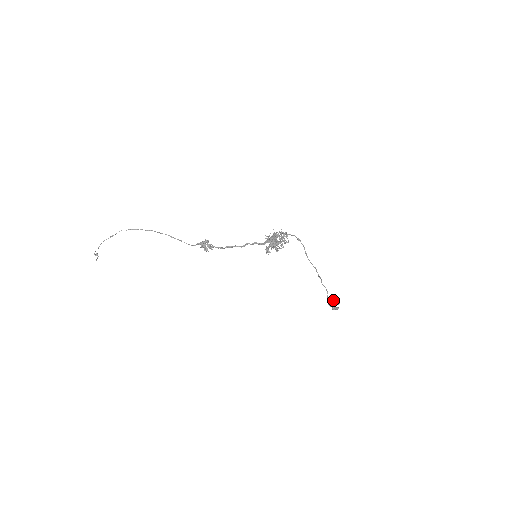
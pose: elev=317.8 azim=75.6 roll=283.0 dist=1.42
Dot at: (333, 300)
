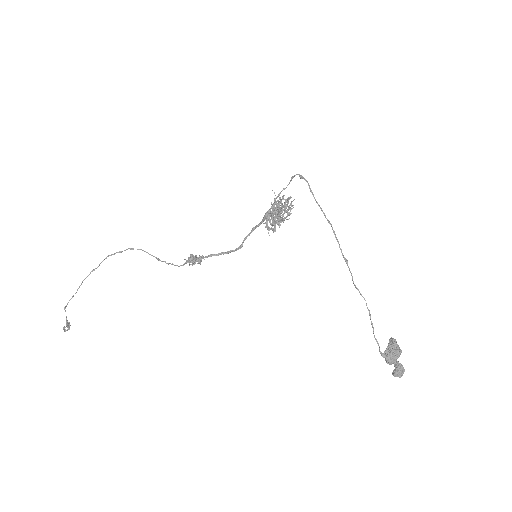
Dot at: (388, 347)
